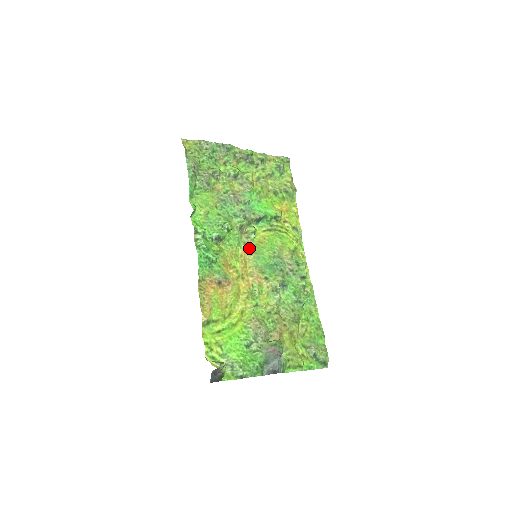
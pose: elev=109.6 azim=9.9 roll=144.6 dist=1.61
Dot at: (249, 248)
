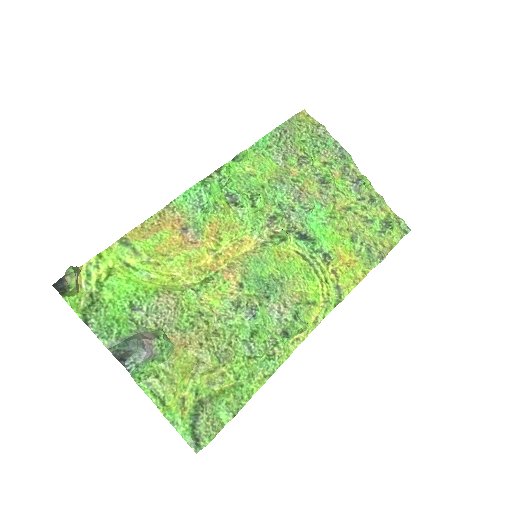
Dot at: (260, 246)
